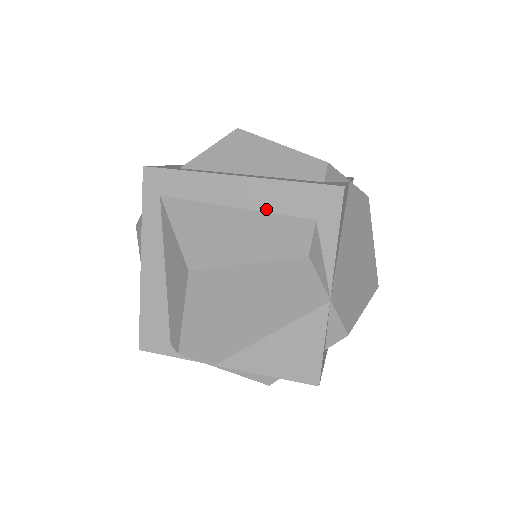
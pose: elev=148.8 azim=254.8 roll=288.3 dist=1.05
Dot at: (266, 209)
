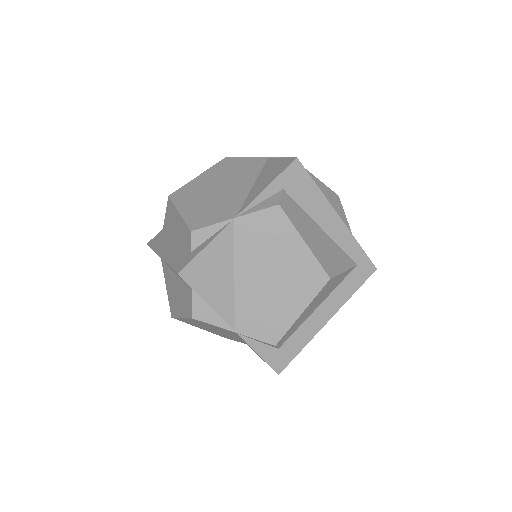
Dot at: occluded
